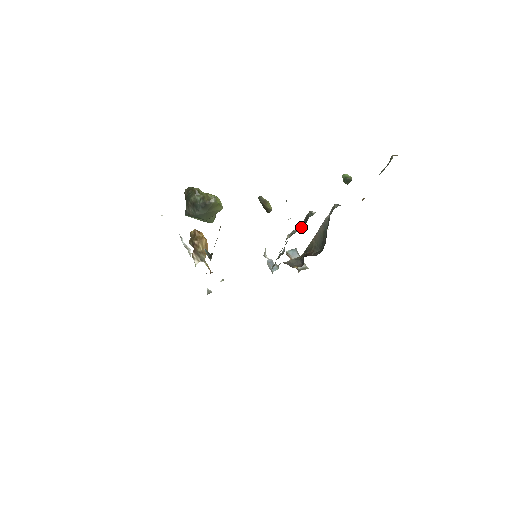
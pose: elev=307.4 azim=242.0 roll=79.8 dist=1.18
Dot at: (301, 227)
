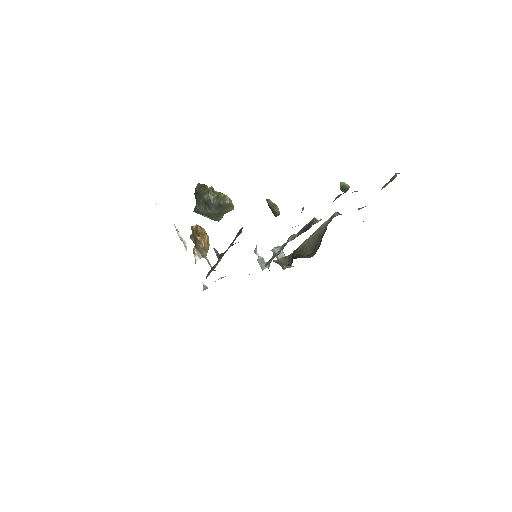
Dot at: (302, 232)
